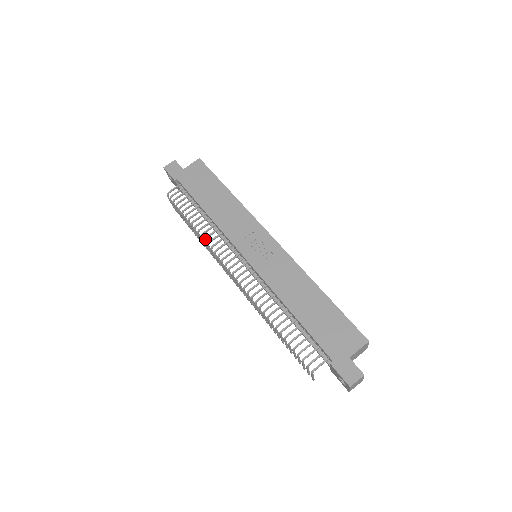
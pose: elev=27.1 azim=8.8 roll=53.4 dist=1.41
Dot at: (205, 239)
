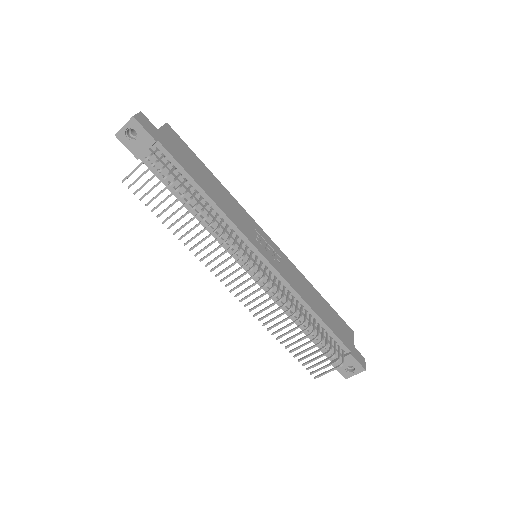
Dot at: (217, 229)
